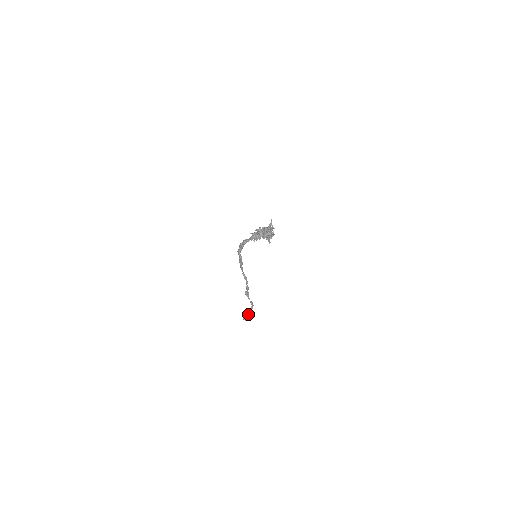
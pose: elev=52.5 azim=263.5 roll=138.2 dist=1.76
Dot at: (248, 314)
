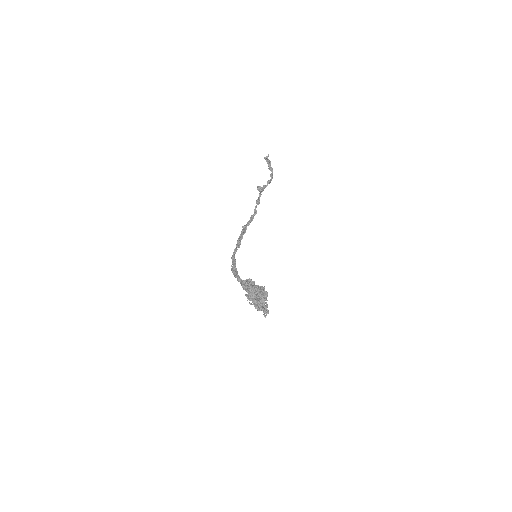
Dot at: (269, 169)
